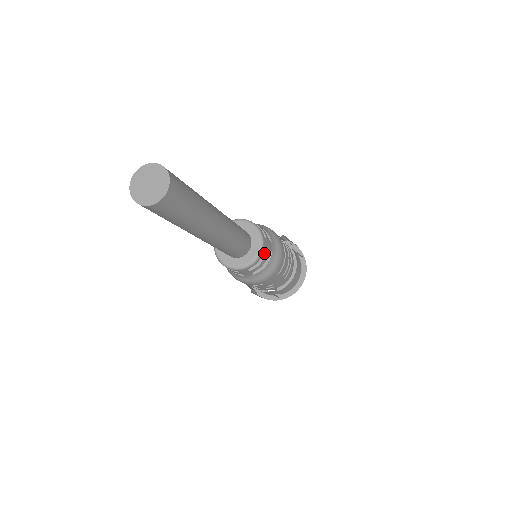
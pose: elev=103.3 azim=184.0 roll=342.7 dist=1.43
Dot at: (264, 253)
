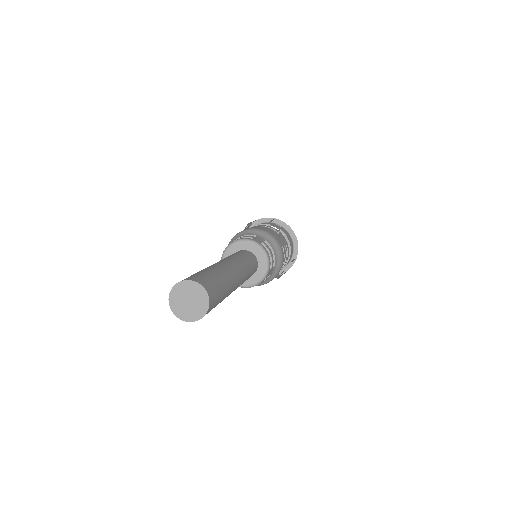
Dot at: occluded
